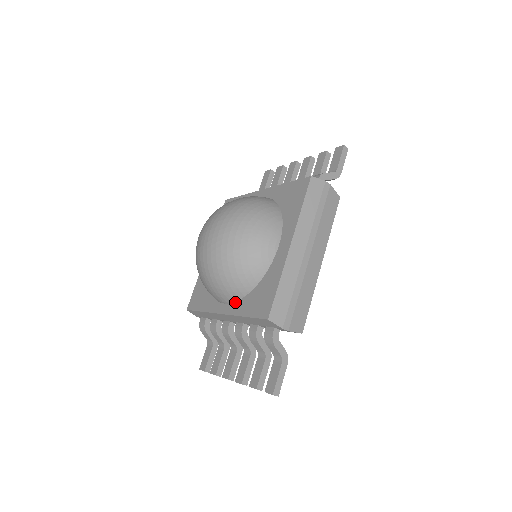
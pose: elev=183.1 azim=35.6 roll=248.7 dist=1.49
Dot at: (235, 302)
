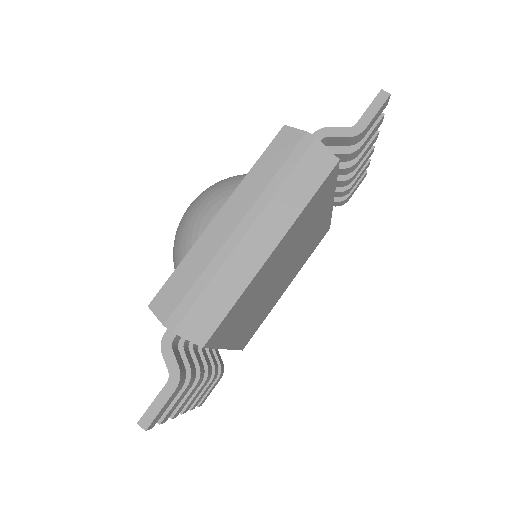
Dot at: occluded
